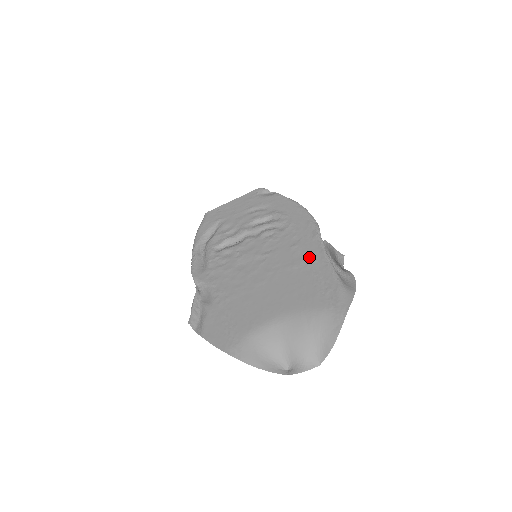
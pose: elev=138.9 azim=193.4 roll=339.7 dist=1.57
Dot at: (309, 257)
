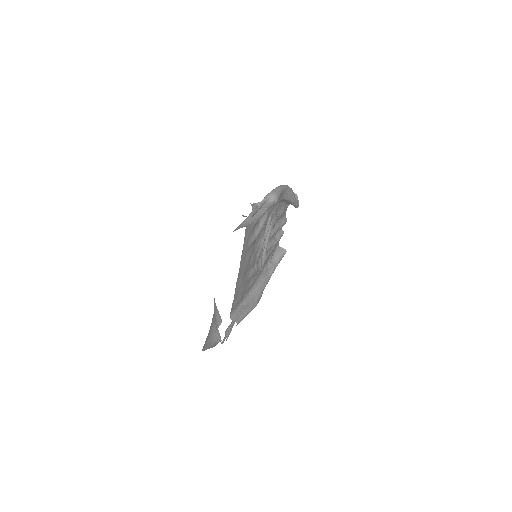
Dot at: (249, 227)
